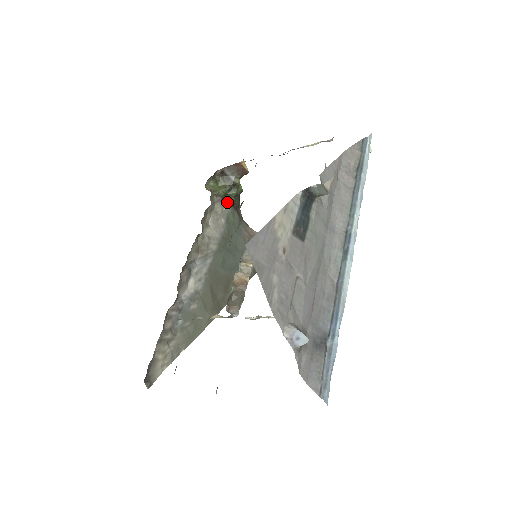
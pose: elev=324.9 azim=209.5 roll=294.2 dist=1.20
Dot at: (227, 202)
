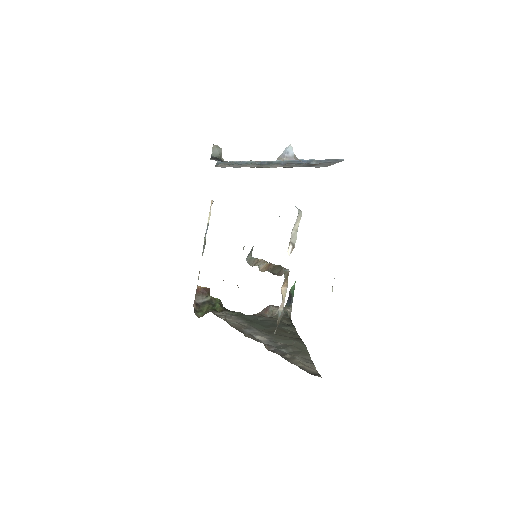
Dot at: occluded
